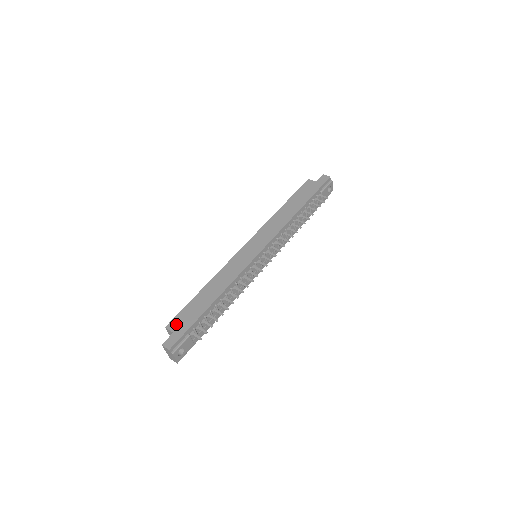
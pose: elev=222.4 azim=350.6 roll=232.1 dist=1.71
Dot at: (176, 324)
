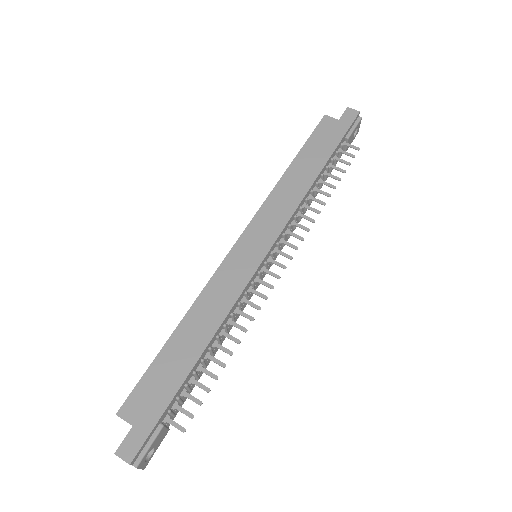
Dot at: (136, 407)
